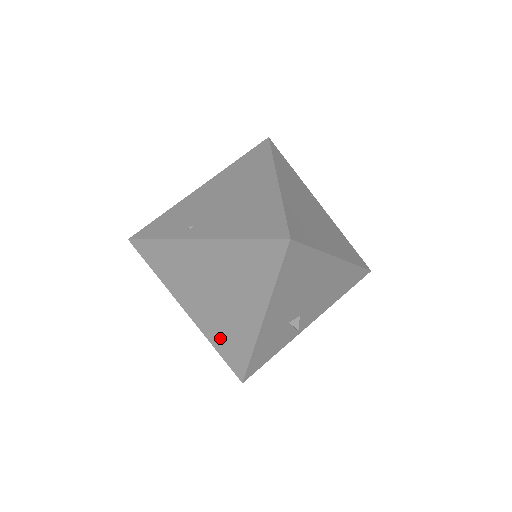
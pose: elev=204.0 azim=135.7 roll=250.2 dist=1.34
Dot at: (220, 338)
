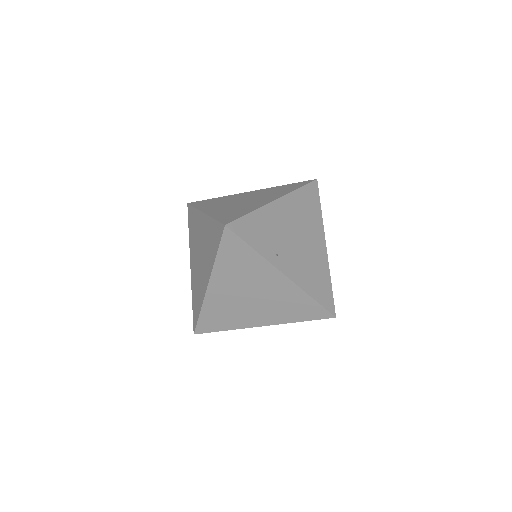
Dot at: (215, 312)
